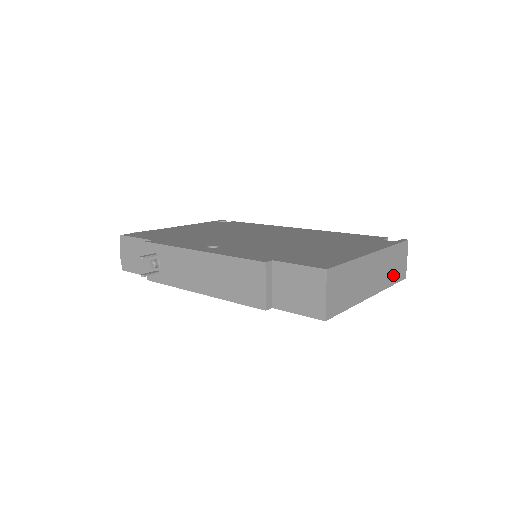
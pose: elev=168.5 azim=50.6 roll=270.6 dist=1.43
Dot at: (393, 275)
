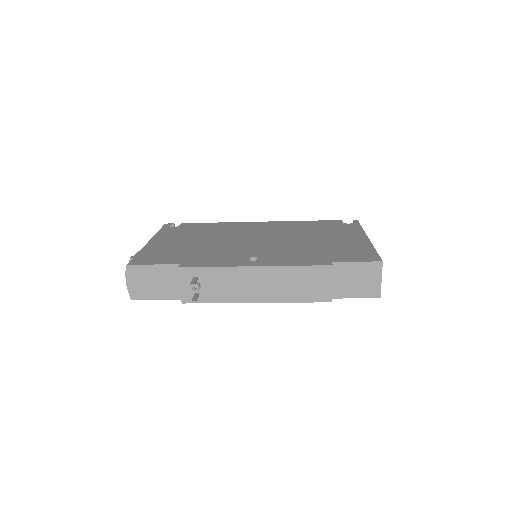
Dot at: occluded
